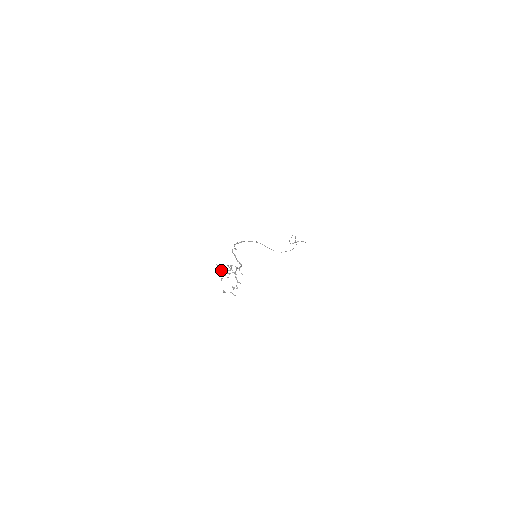
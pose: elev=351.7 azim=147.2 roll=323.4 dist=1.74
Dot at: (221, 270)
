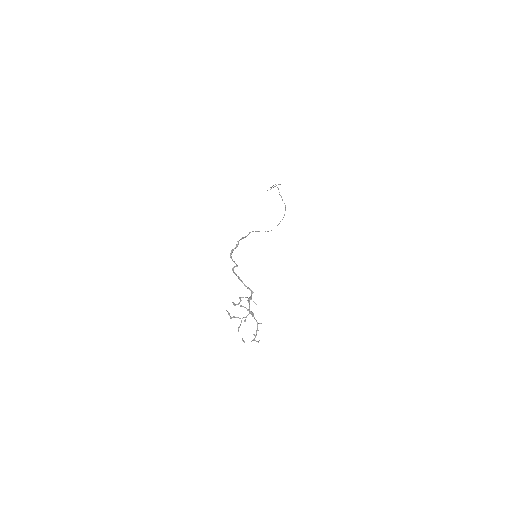
Dot at: (235, 317)
